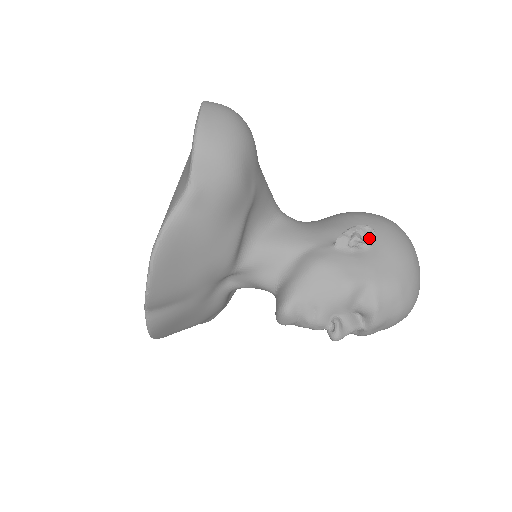
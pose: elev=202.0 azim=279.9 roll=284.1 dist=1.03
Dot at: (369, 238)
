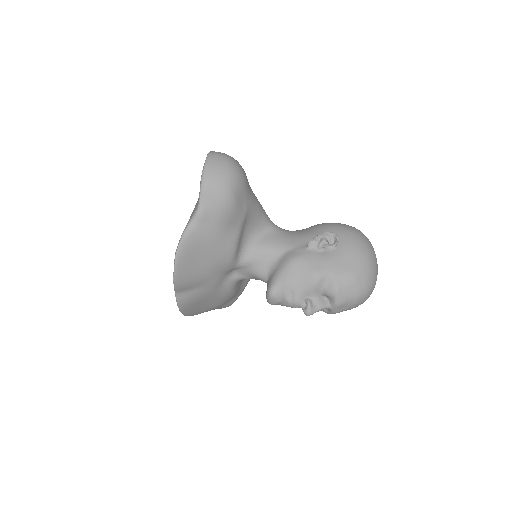
Dot at: (334, 242)
